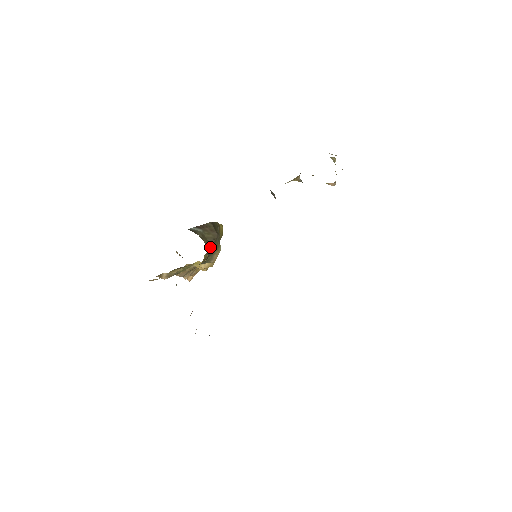
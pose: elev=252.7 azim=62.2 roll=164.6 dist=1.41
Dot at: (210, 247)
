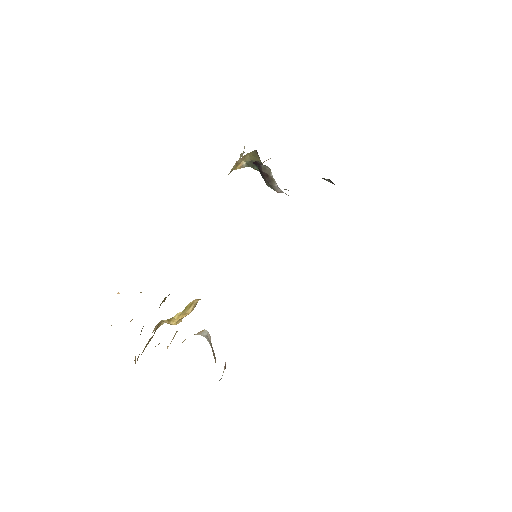
Dot at: occluded
